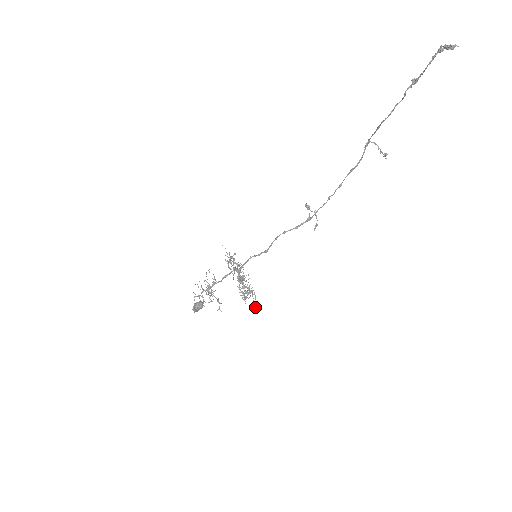
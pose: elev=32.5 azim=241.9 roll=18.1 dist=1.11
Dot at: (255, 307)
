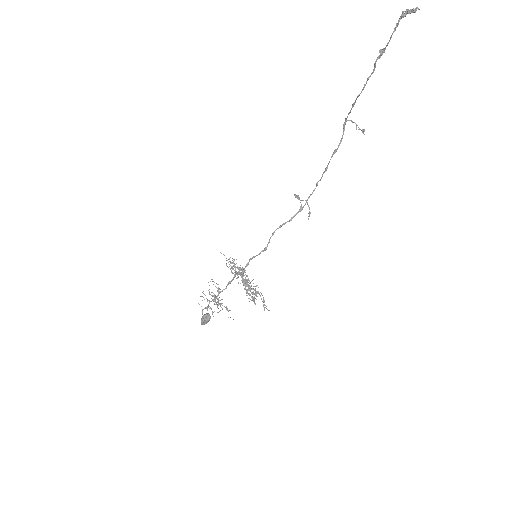
Dot at: (265, 307)
